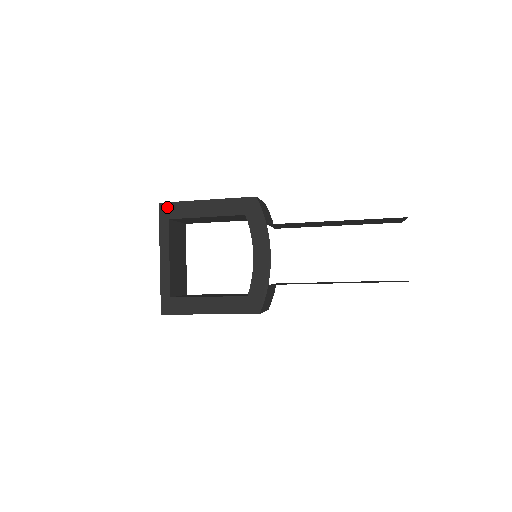
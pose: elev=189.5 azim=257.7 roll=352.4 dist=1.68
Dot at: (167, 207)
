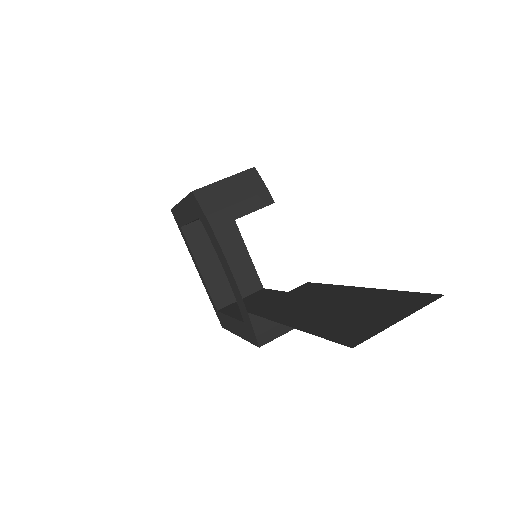
Dot at: (174, 214)
